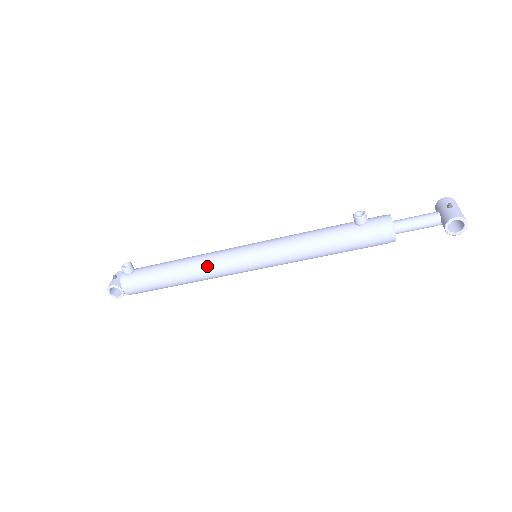
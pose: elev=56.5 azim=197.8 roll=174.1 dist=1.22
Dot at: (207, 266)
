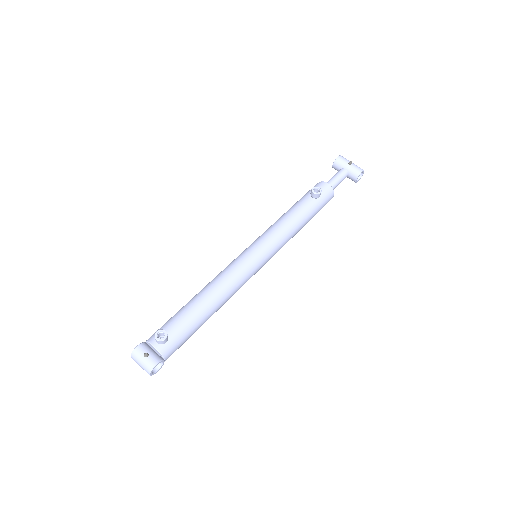
Dot at: (234, 287)
